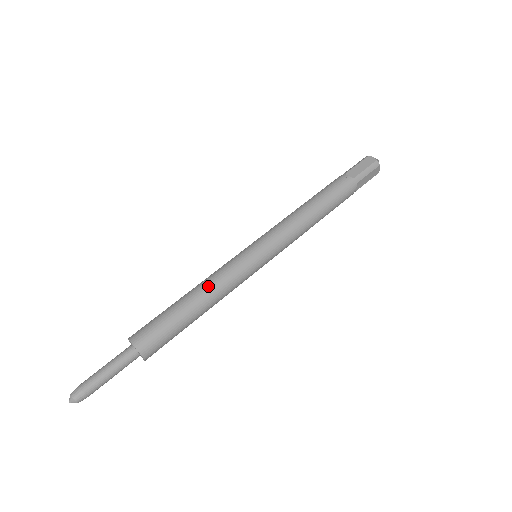
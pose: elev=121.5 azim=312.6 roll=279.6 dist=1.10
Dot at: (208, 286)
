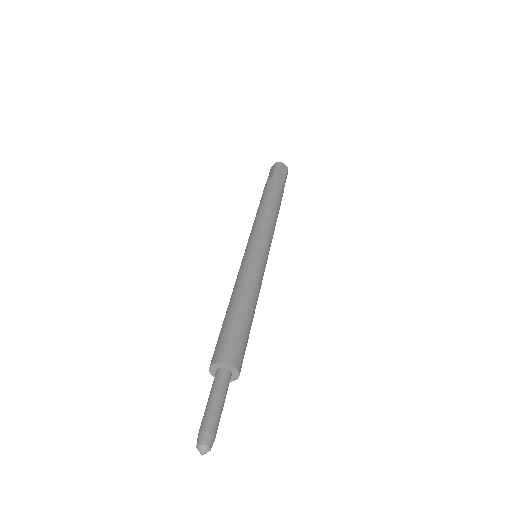
Dot at: (254, 292)
